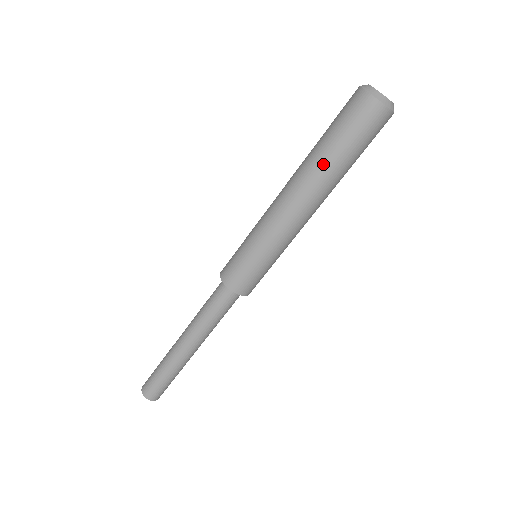
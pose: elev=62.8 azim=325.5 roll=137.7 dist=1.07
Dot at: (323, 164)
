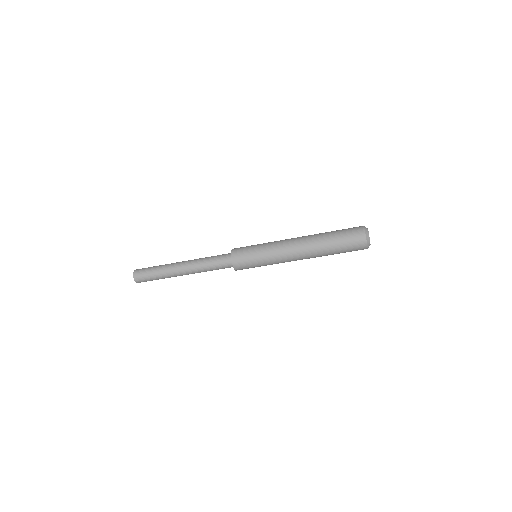
Dot at: (323, 245)
